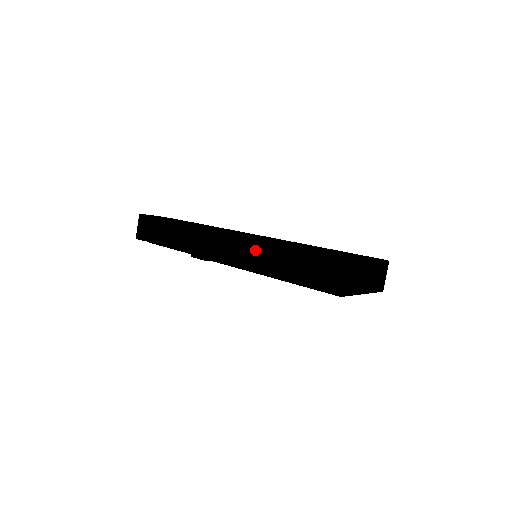
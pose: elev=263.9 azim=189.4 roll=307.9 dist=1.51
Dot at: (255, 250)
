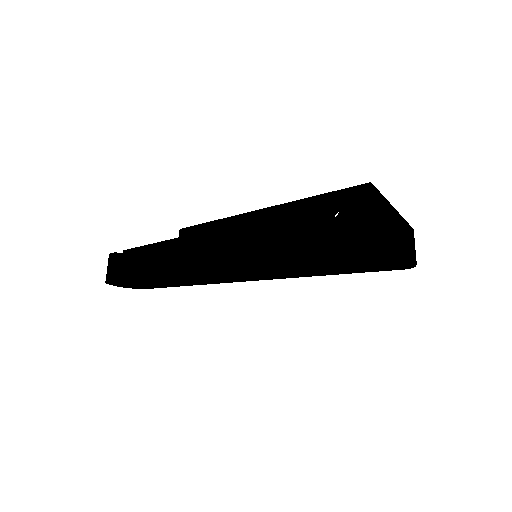
Dot at: (258, 220)
